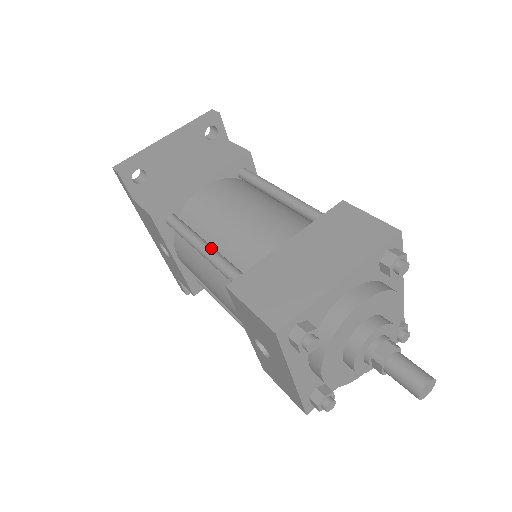
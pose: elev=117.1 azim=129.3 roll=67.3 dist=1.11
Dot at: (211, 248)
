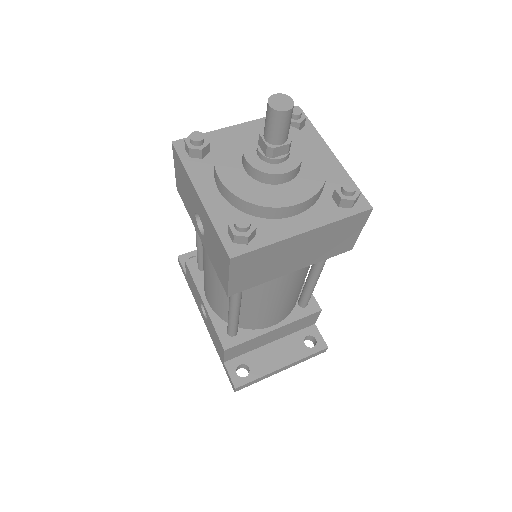
Dot at: occluded
